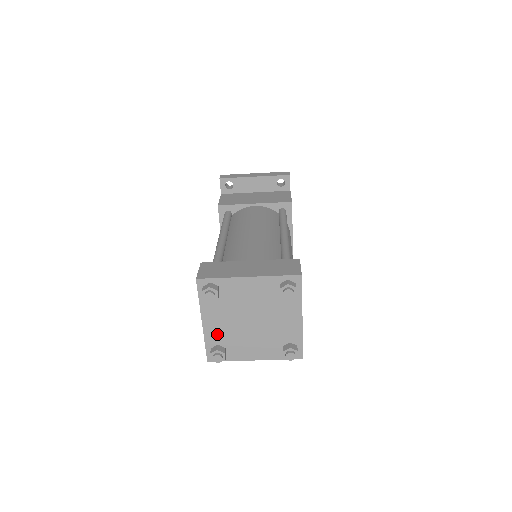
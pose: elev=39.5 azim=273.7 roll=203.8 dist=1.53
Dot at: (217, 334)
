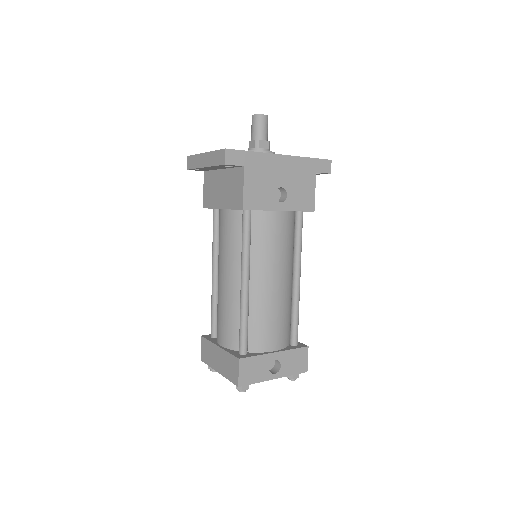
Dot at: occluded
